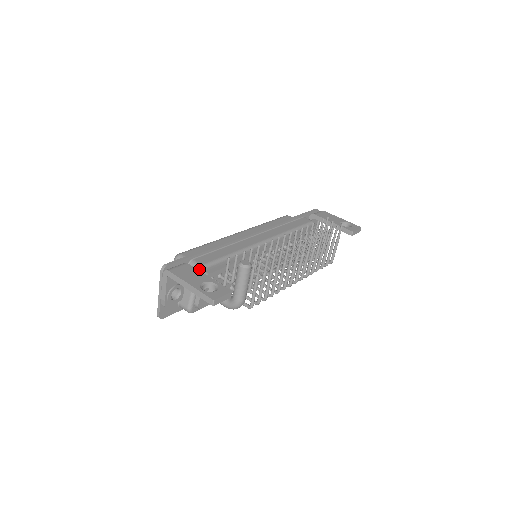
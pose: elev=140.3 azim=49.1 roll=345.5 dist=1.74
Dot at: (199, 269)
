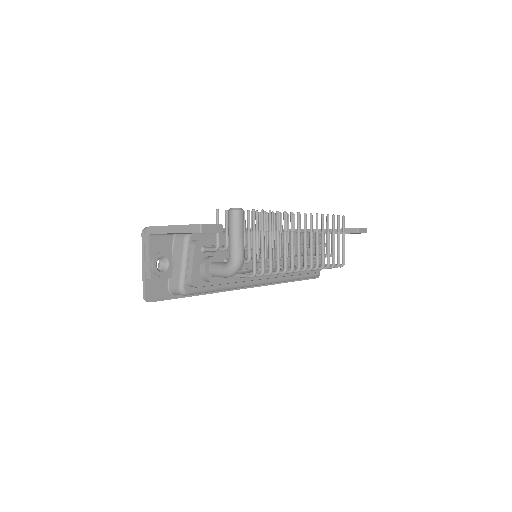
Dot at: (187, 234)
